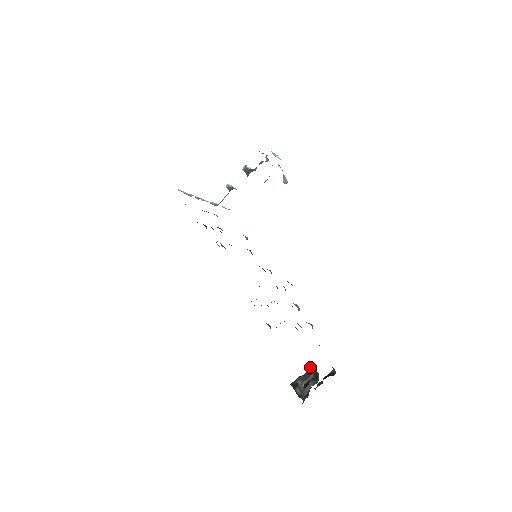
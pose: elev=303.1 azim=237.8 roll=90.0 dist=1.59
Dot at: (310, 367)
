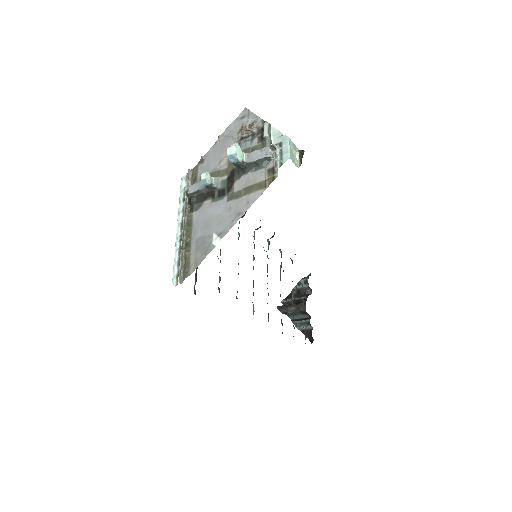
Dot at: (302, 310)
